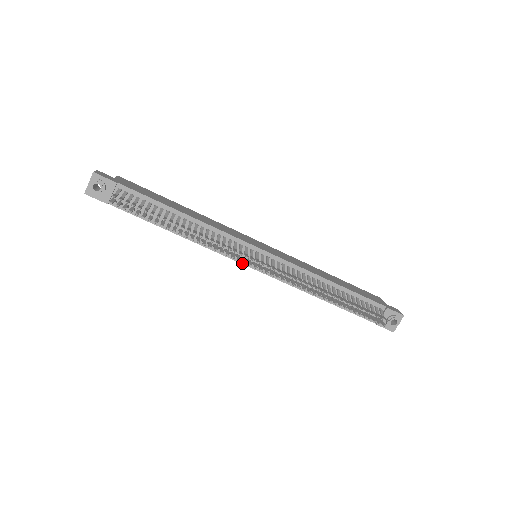
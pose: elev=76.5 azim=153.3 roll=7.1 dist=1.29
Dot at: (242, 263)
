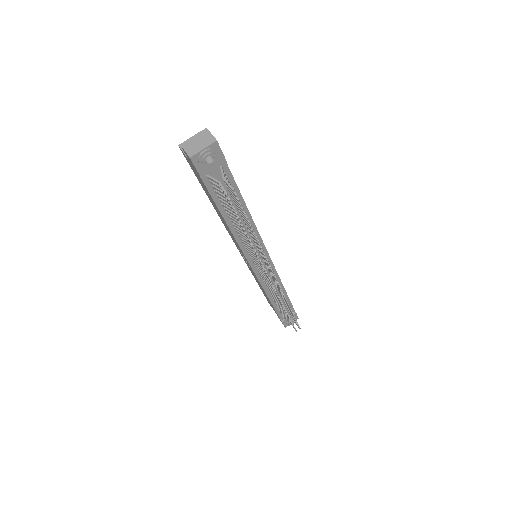
Dot at: (250, 263)
